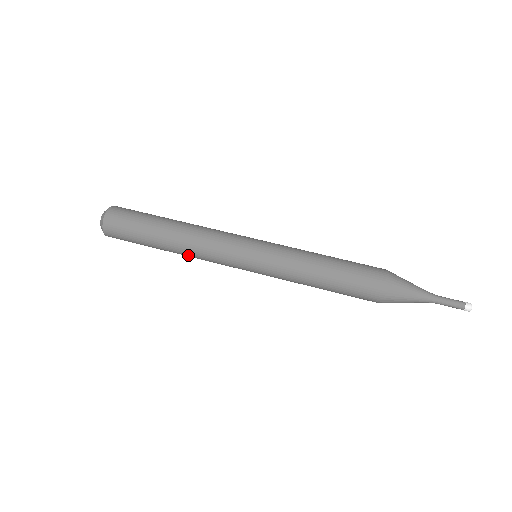
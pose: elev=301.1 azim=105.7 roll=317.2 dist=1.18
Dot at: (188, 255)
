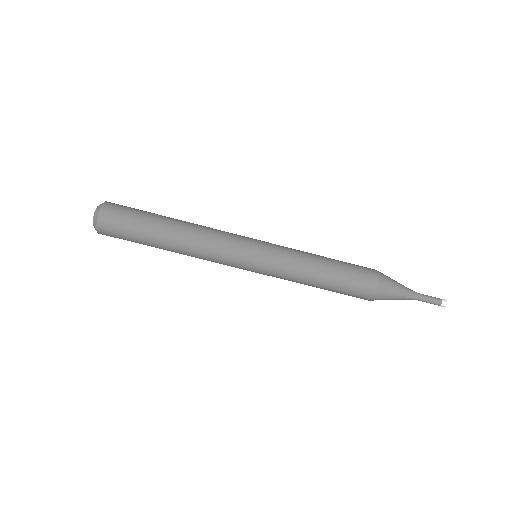
Dot at: occluded
